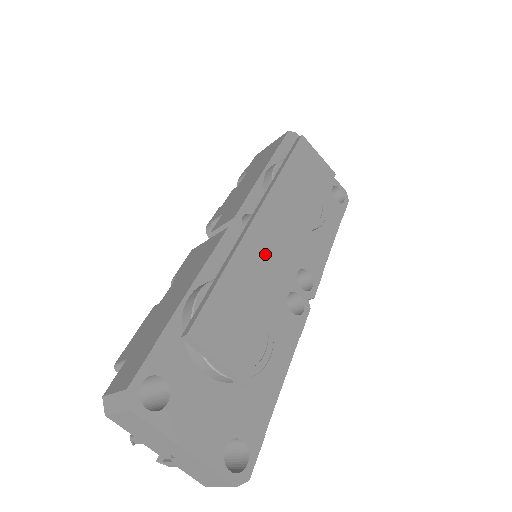
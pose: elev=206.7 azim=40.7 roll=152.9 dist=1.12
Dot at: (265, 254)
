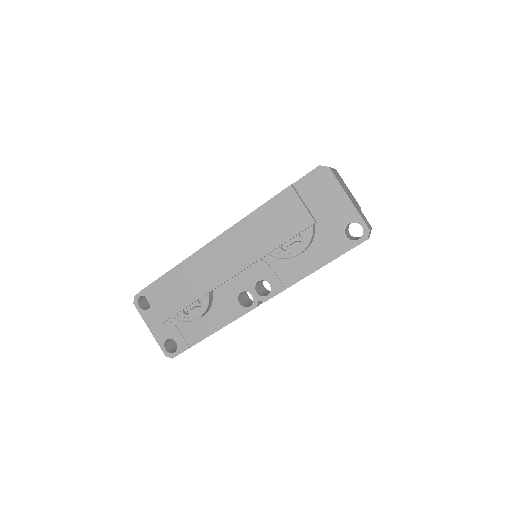
Dot at: (203, 268)
